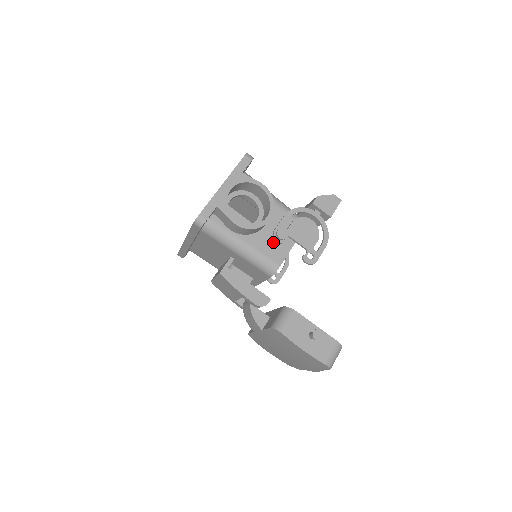
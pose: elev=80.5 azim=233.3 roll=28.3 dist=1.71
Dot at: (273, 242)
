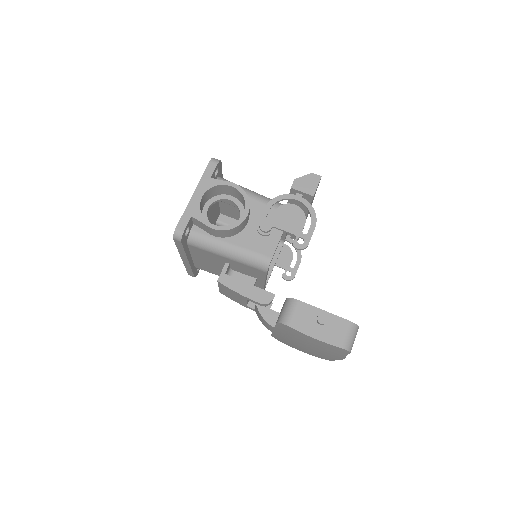
Dot at: (260, 237)
